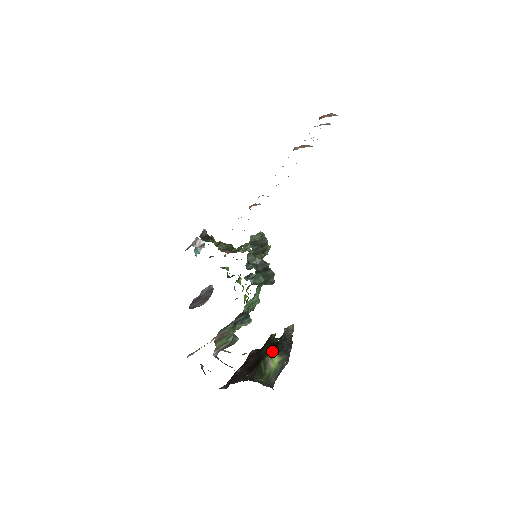
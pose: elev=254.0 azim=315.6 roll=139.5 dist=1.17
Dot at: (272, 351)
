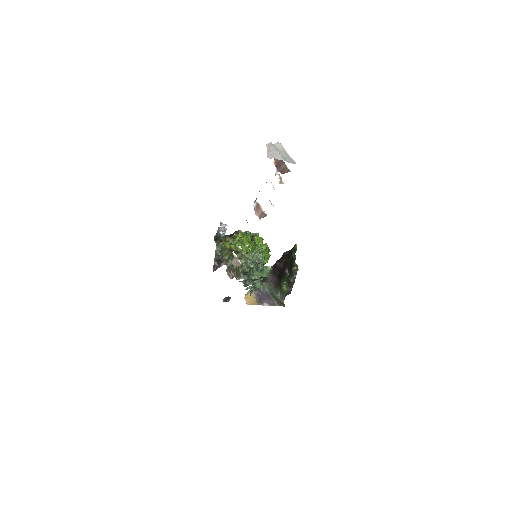
Dot at: (283, 283)
